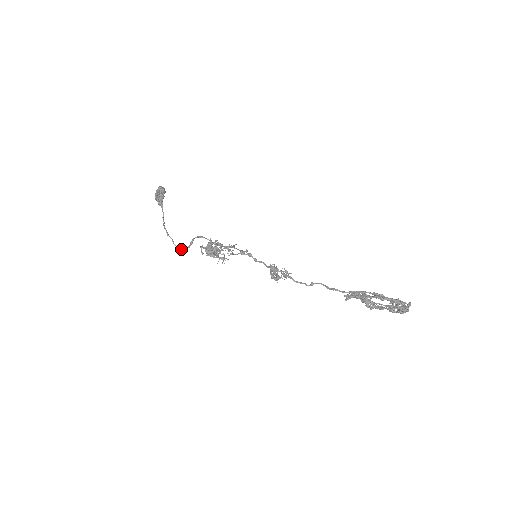
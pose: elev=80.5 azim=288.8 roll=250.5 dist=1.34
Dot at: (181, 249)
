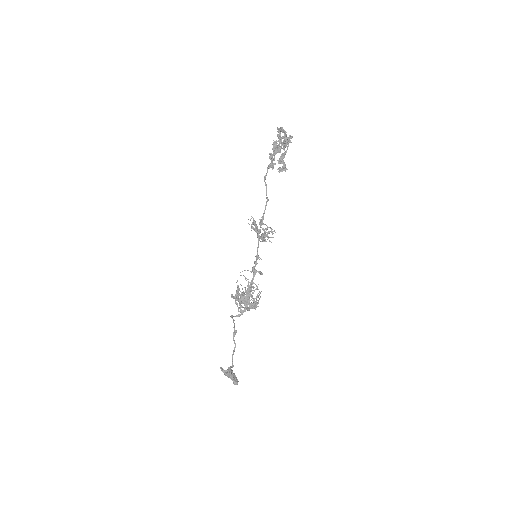
Dot at: (234, 335)
